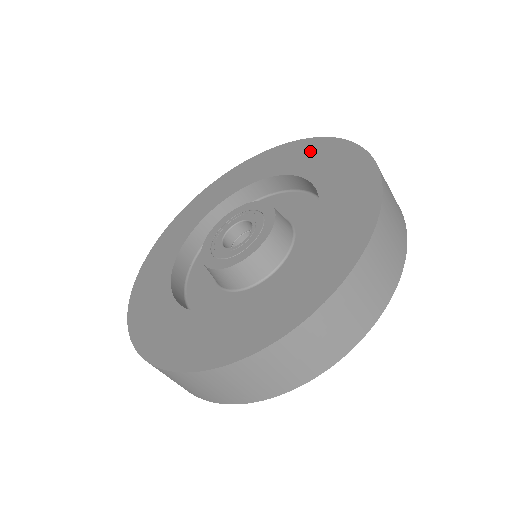
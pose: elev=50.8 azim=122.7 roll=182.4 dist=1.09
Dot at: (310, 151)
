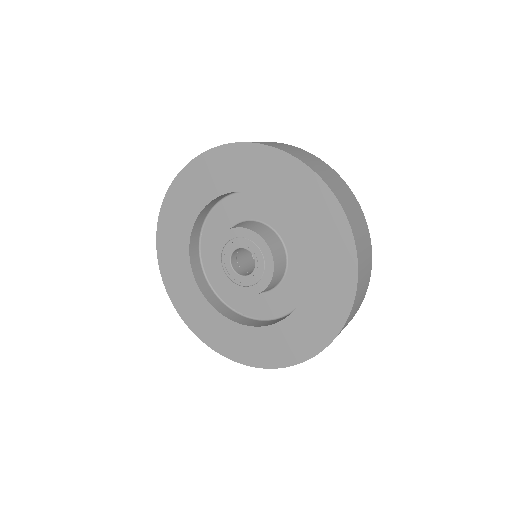
Dot at: (226, 163)
